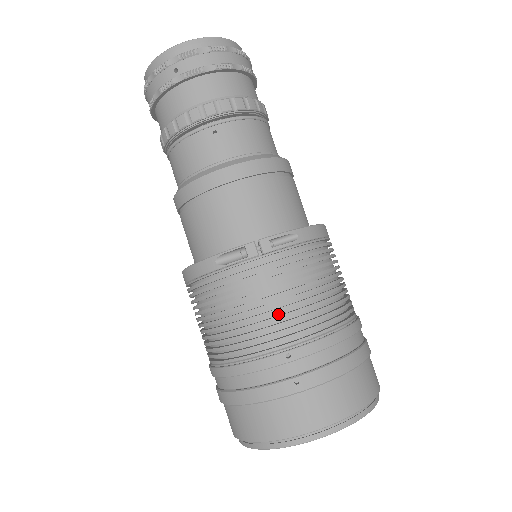
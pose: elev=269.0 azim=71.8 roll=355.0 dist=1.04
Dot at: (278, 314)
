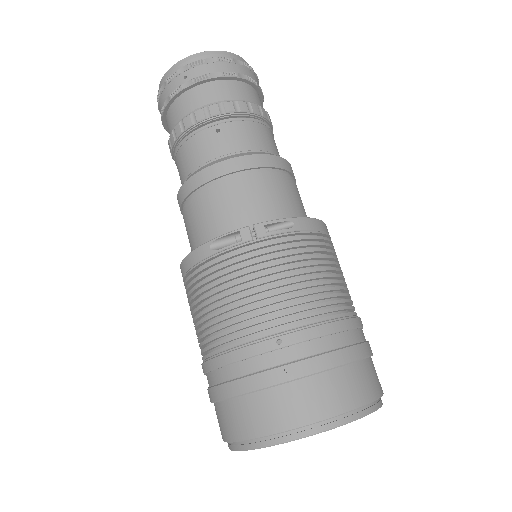
Dot at: (271, 300)
